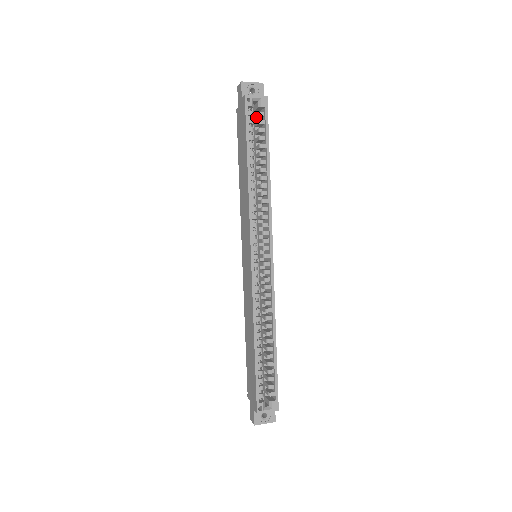
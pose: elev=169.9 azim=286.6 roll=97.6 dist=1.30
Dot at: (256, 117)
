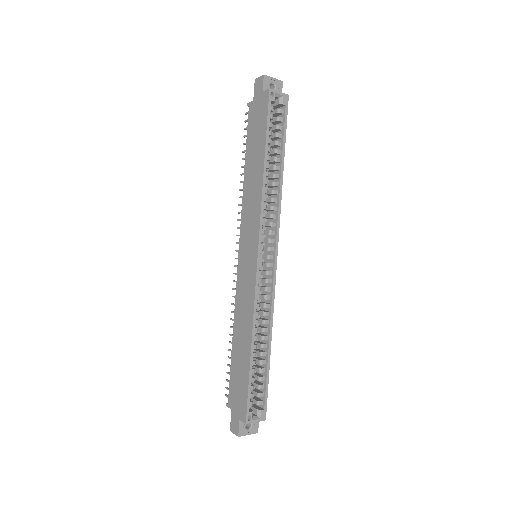
Dot at: (274, 113)
